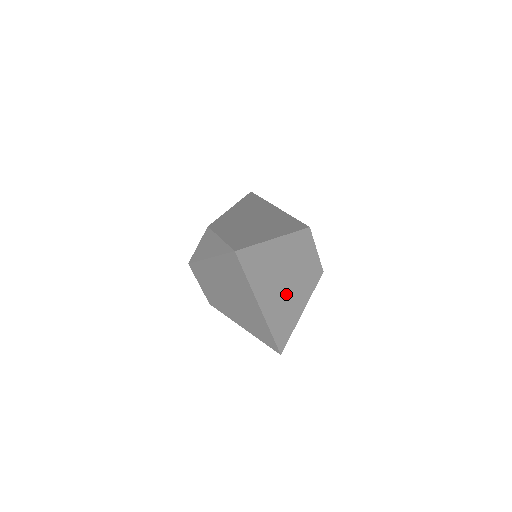
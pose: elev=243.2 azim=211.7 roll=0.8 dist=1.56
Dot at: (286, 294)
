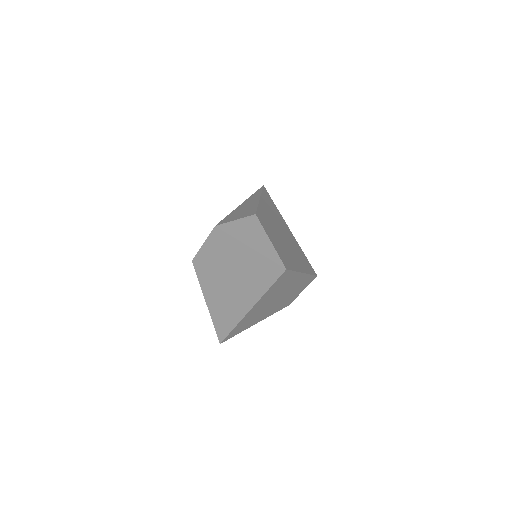
Dot at: (266, 308)
